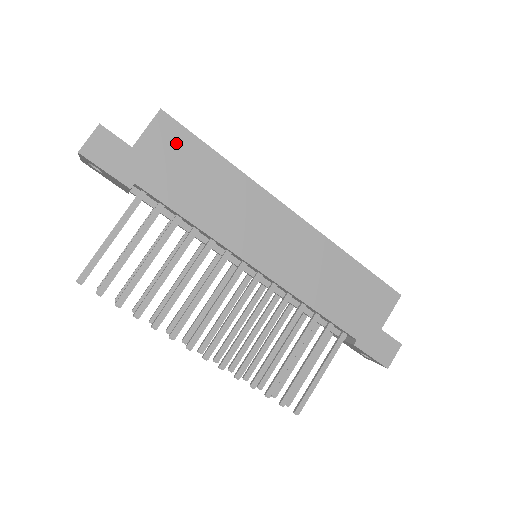
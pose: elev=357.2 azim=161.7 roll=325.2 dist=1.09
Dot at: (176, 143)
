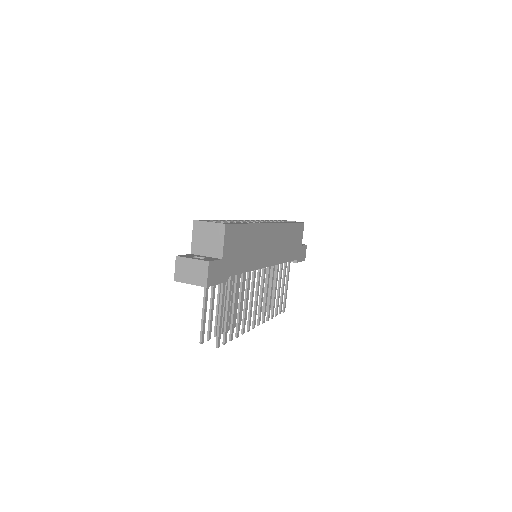
Dot at: (234, 237)
